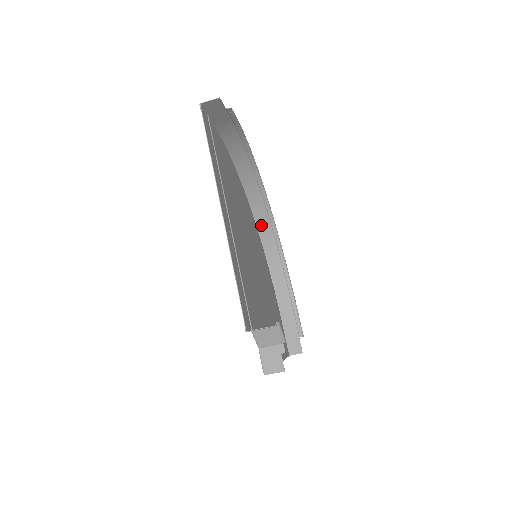
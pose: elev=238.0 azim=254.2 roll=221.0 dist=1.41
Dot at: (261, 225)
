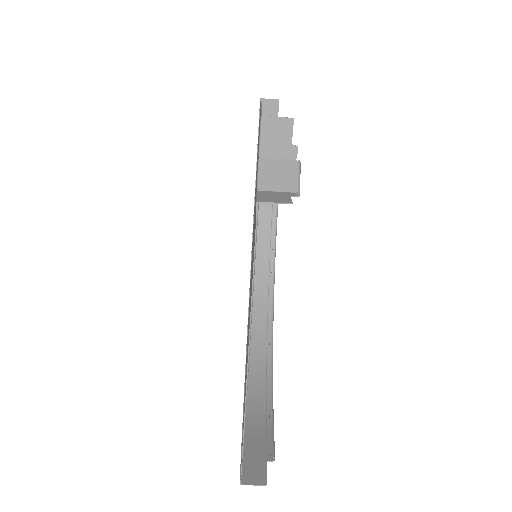
Dot at: (255, 307)
